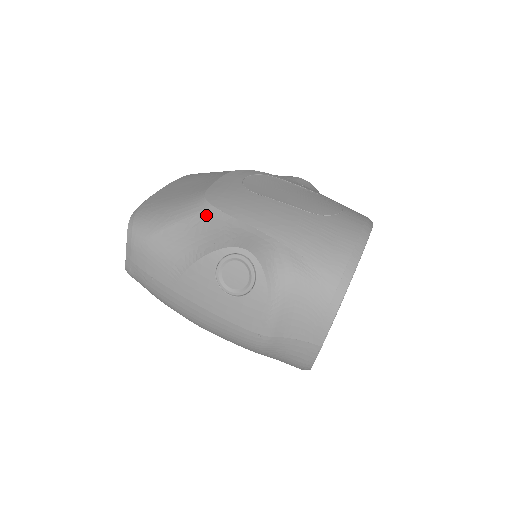
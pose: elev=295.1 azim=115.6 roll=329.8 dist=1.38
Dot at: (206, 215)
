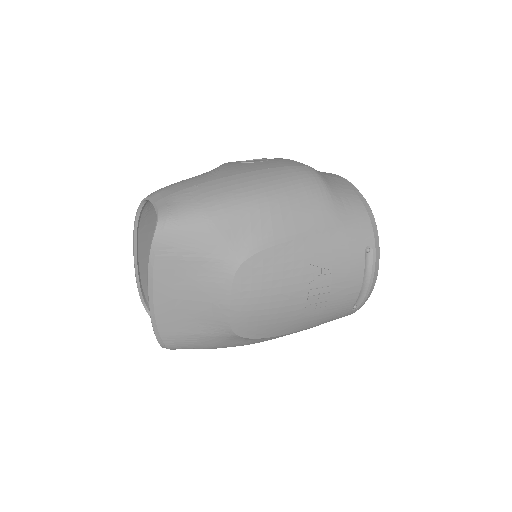
Dot at: occluded
